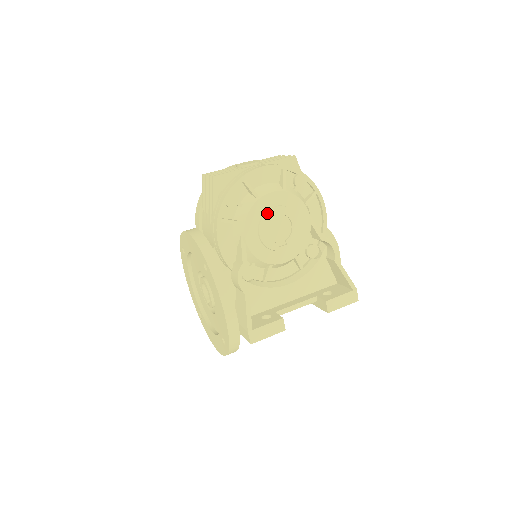
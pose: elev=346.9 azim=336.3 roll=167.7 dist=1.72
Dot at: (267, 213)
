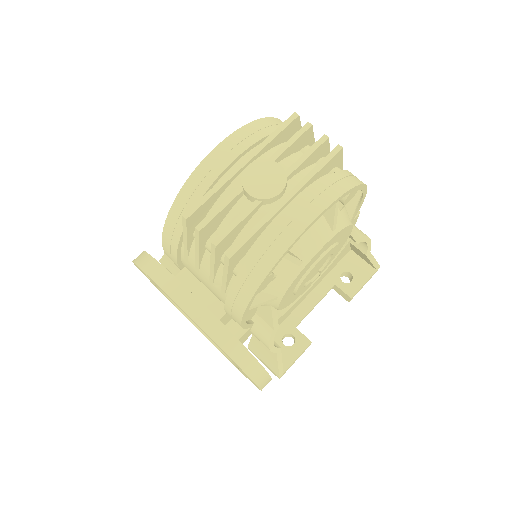
Dot at: (310, 272)
